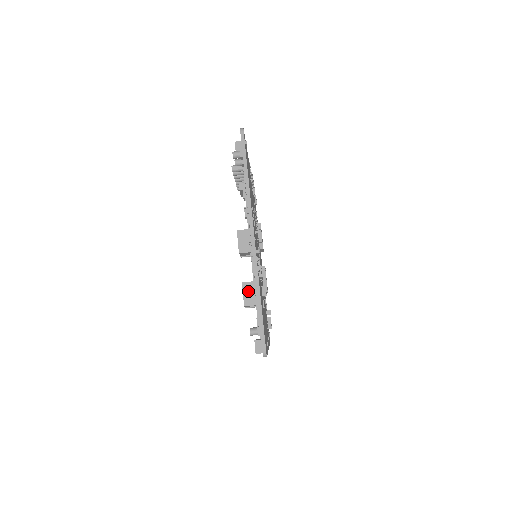
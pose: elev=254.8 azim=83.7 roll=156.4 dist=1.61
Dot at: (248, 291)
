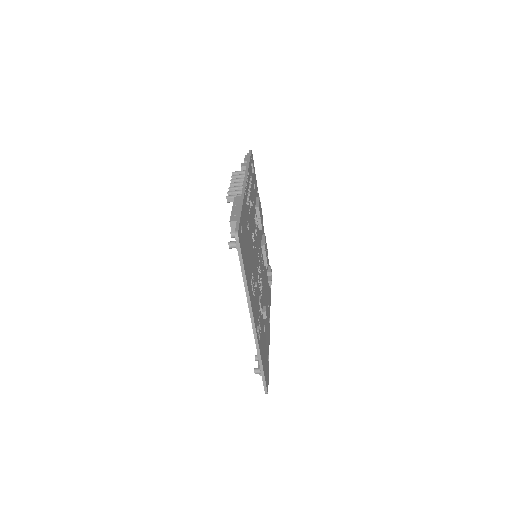
Dot at: occluded
